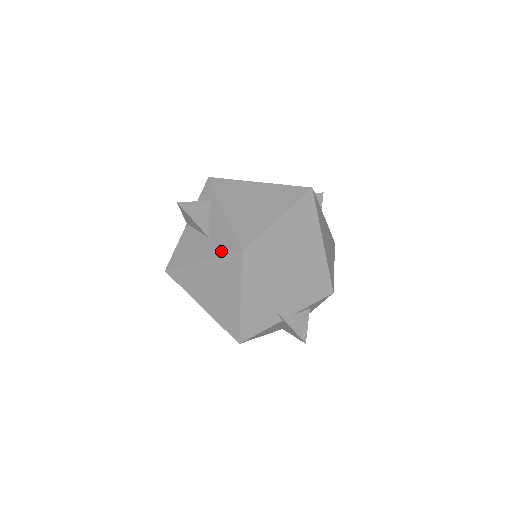
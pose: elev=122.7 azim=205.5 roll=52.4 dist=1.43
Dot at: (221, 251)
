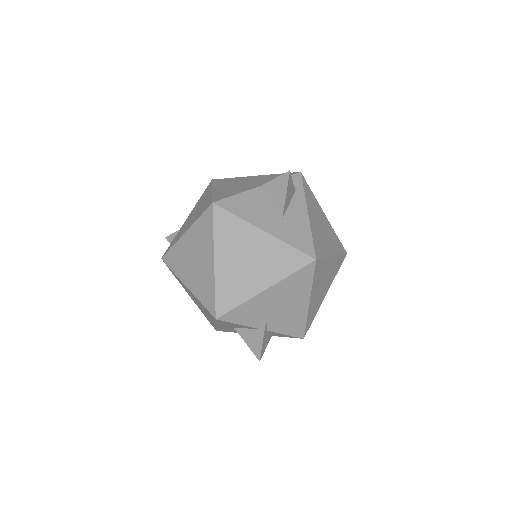
Dot at: (293, 241)
